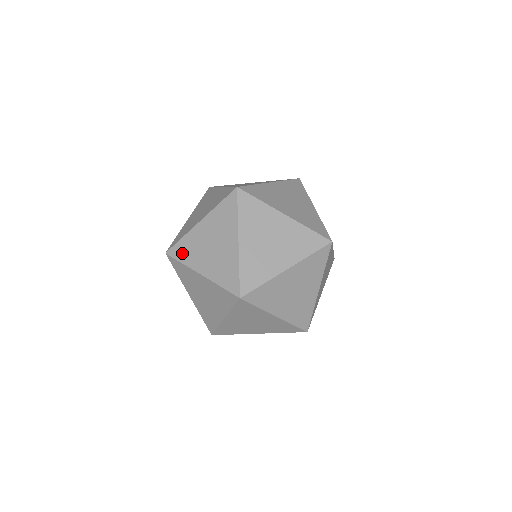
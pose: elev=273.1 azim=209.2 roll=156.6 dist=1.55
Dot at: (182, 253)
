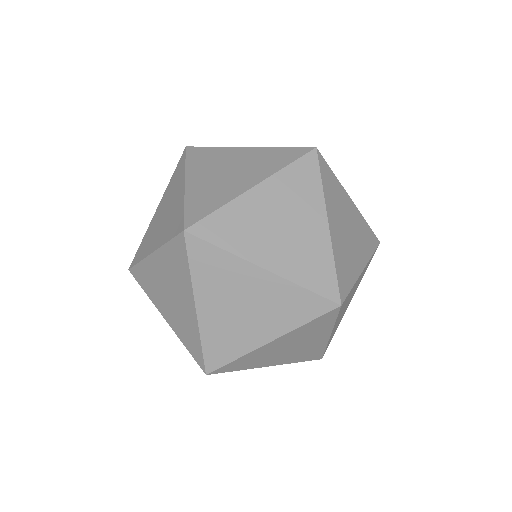
Dot at: (143, 281)
